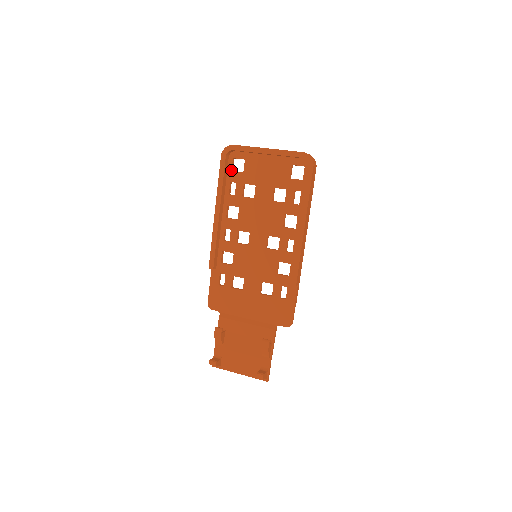
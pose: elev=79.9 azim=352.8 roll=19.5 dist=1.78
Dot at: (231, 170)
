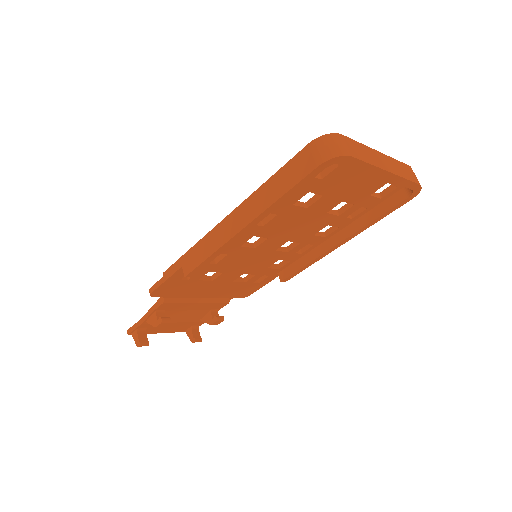
Dot at: occluded
